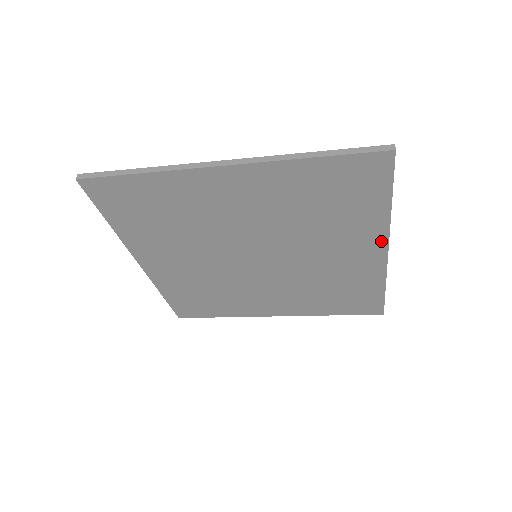
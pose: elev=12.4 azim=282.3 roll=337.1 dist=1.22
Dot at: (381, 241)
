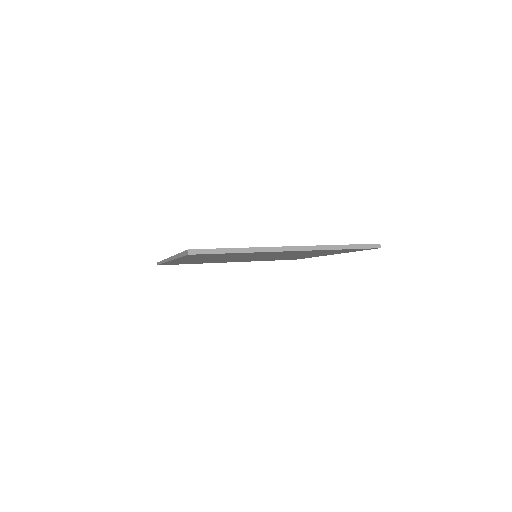
Dot at: occluded
